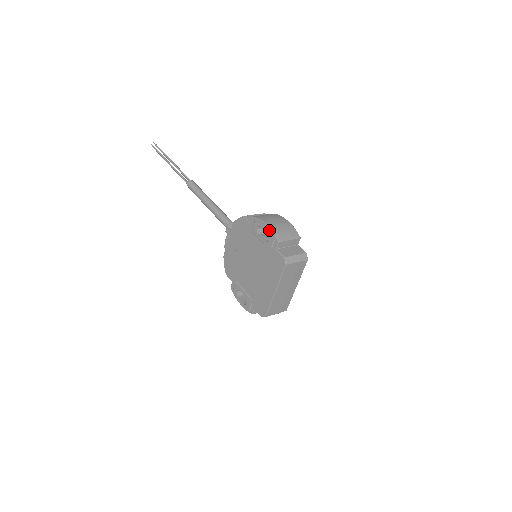
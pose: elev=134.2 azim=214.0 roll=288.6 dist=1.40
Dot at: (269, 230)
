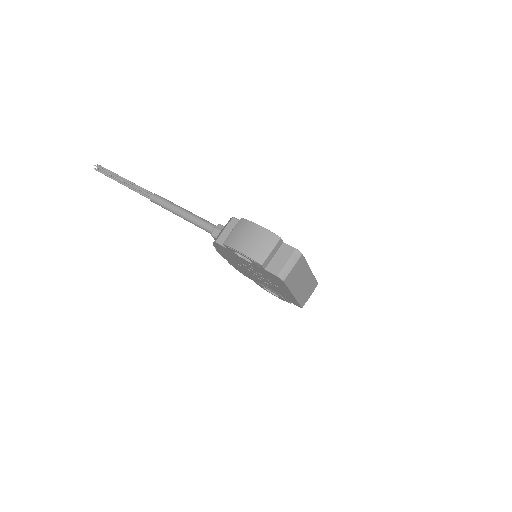
Dot at: (245, 256)
